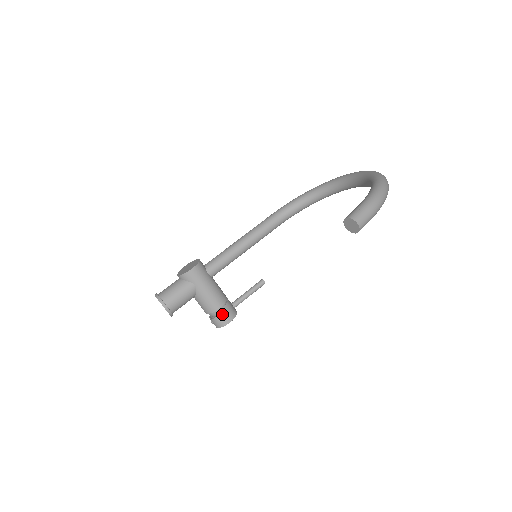
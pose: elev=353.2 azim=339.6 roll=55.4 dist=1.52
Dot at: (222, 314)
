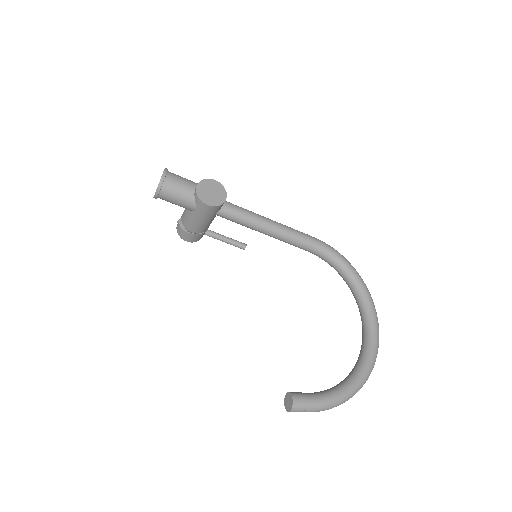
Dot at: (188, 235)
